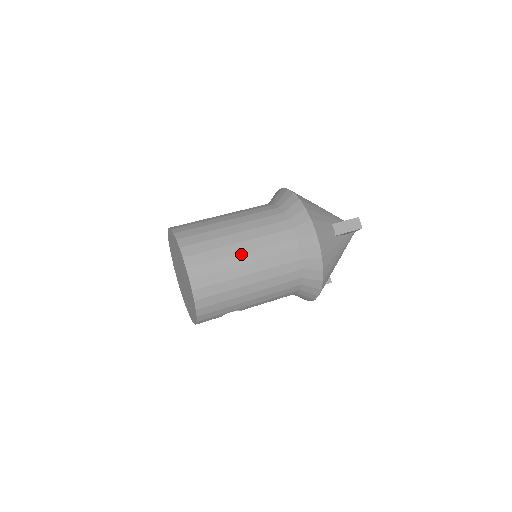
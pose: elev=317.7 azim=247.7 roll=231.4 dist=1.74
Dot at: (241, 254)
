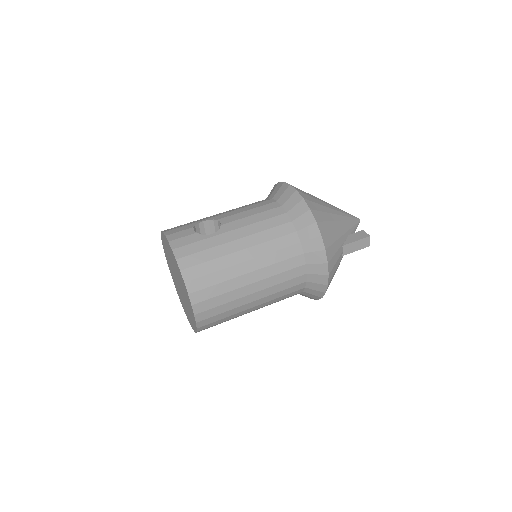
Dot at: (250, 295)
